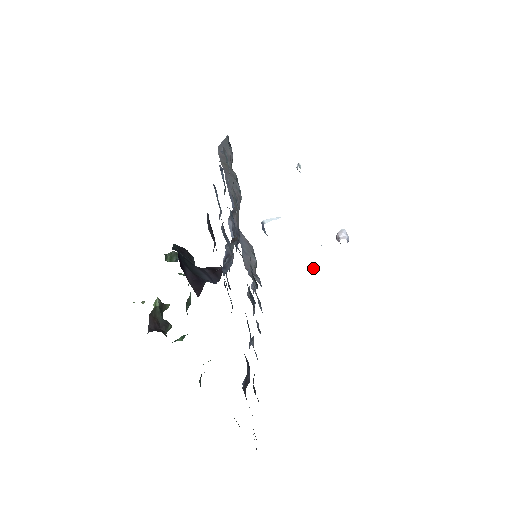
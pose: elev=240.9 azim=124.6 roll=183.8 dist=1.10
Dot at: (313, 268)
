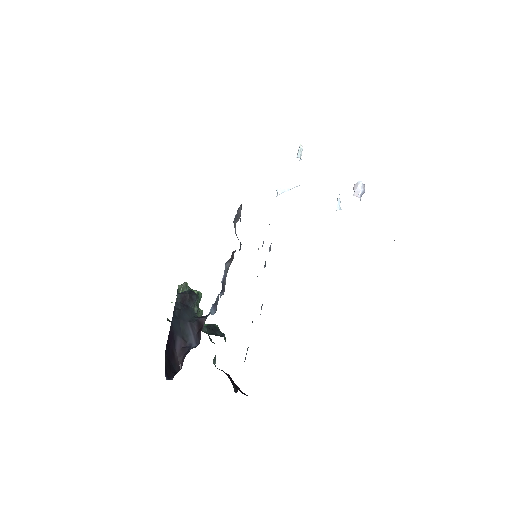
Dot at: (338, 203)
